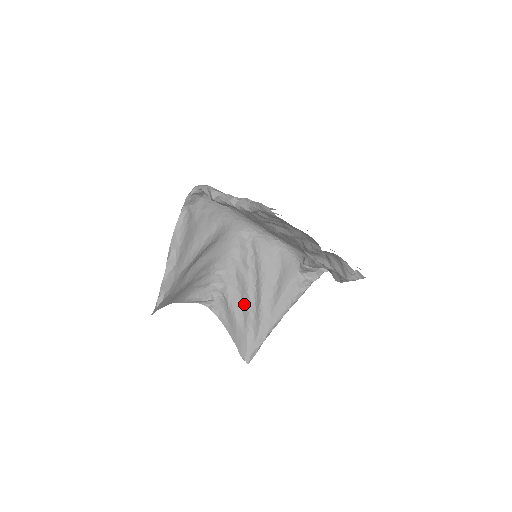
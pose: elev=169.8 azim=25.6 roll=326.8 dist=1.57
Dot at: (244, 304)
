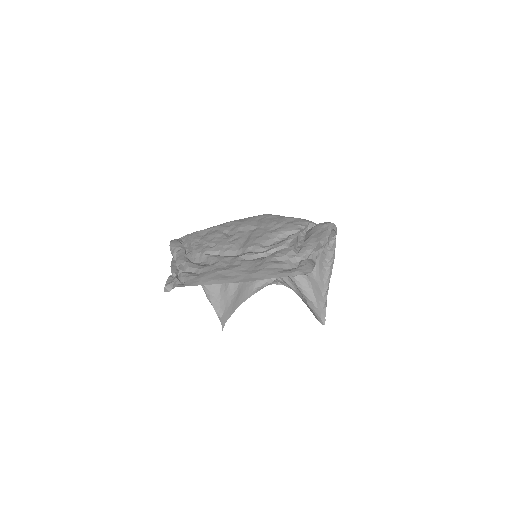
Dot at: (291, 280)
